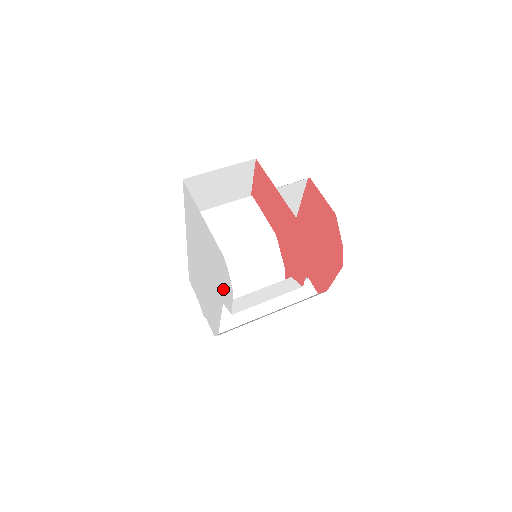
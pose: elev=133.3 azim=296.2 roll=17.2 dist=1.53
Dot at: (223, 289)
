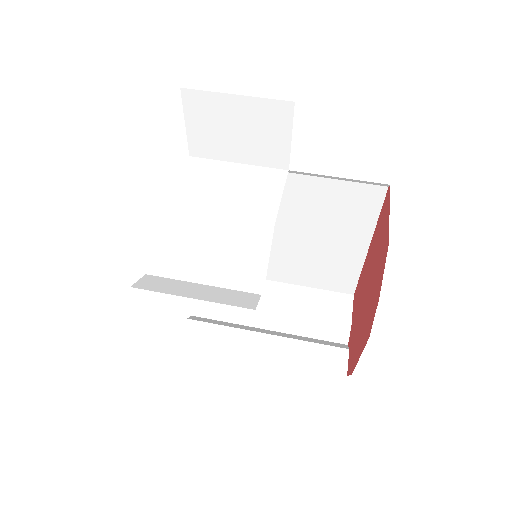
Dot at: occluded
